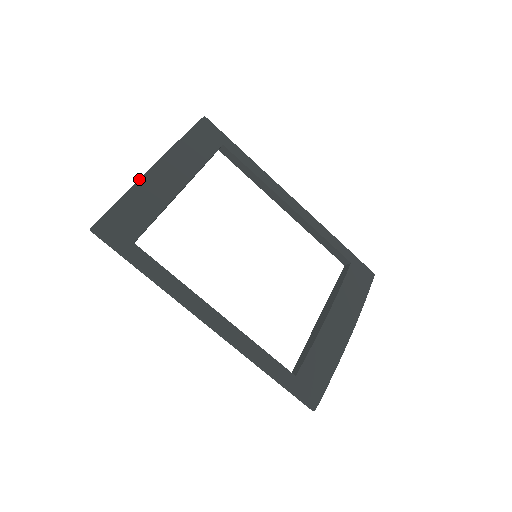
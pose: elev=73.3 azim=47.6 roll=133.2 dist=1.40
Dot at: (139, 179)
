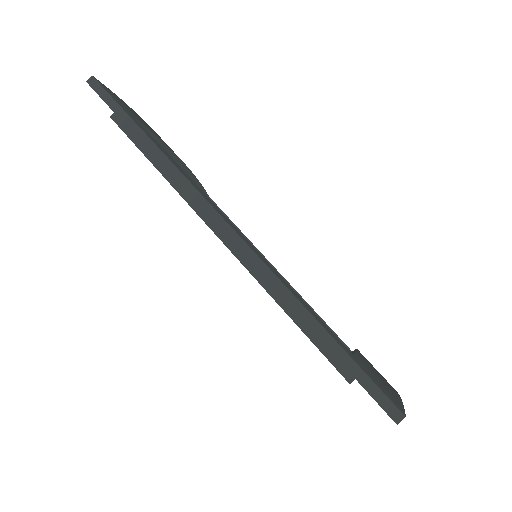
Dot at: occluded
